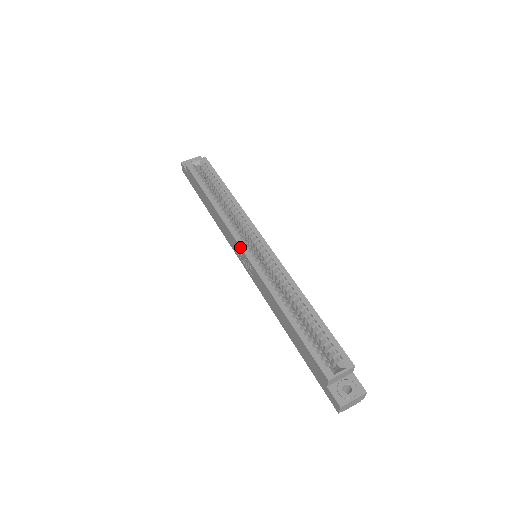
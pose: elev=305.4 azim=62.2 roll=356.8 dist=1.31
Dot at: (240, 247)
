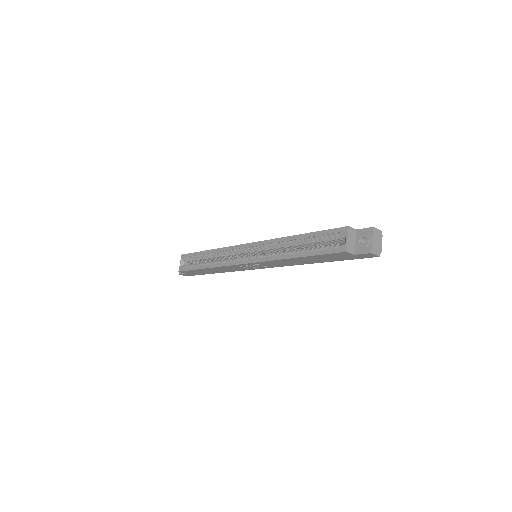
Dot at: (241, 264)
